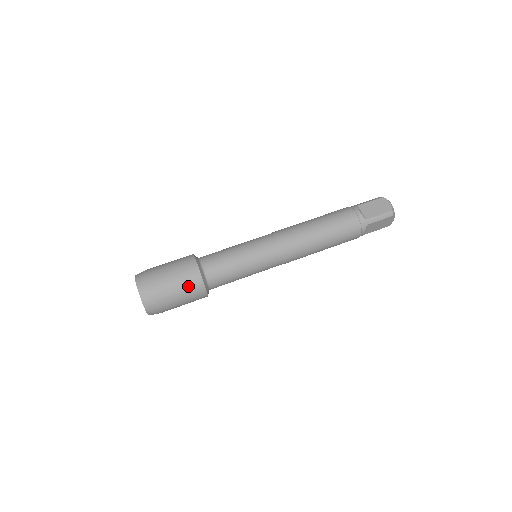
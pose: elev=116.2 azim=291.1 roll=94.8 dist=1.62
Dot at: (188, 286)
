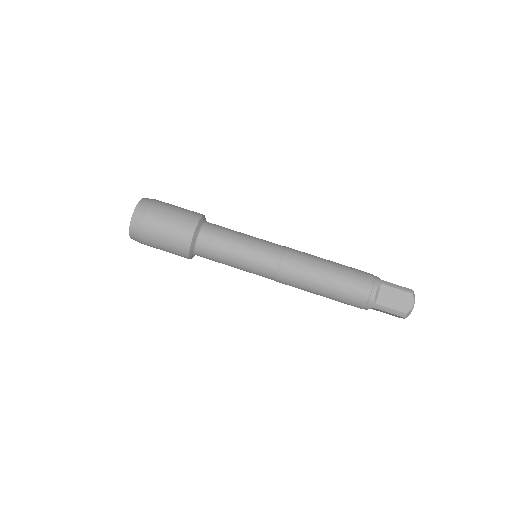
Dot at: (174, 245)
